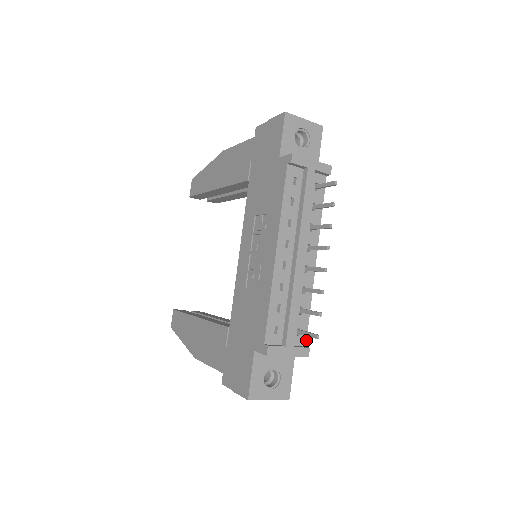
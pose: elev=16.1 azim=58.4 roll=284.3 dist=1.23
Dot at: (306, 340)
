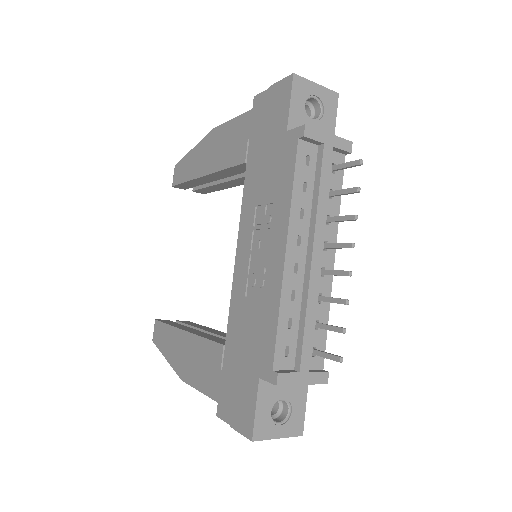
Dot at: (323, 362)
